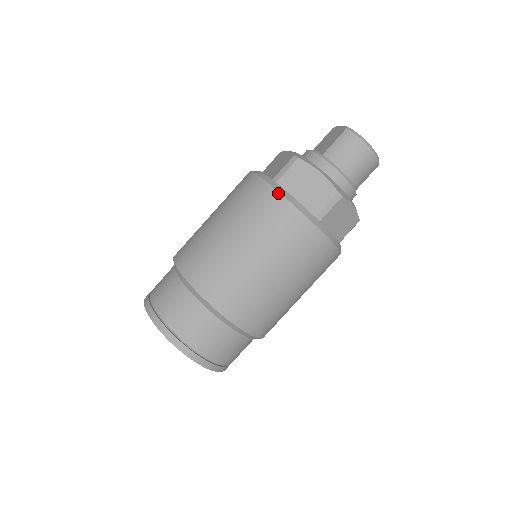
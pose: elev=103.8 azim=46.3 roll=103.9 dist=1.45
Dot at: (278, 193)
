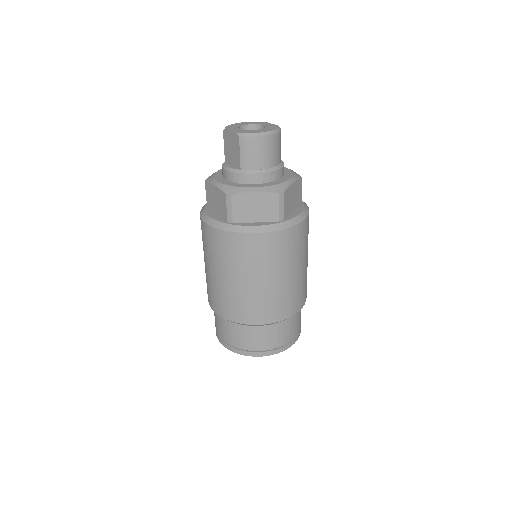
Dot at: (243, 234)
